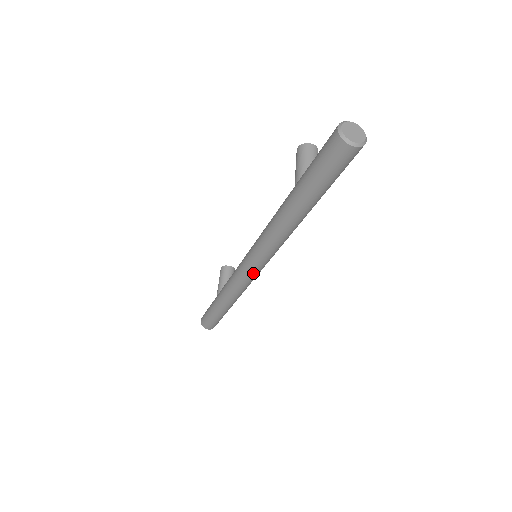
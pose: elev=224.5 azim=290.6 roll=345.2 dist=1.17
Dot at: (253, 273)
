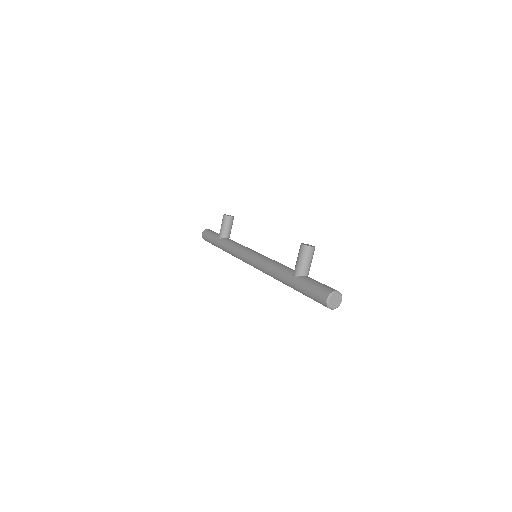
Dot at: occluded
